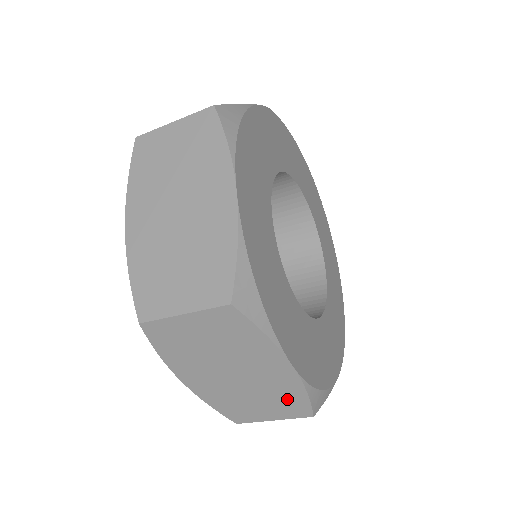
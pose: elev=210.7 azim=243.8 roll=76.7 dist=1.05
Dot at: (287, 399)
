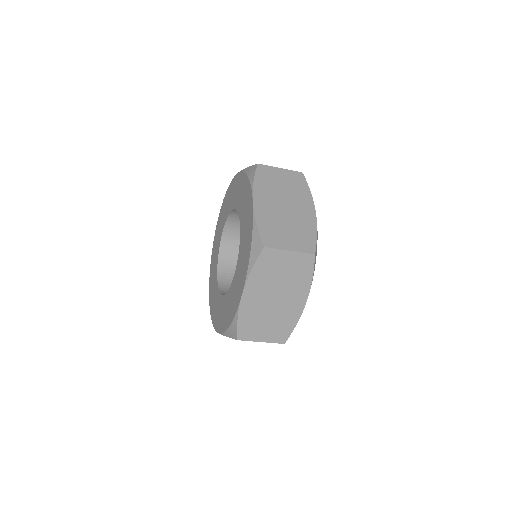
Dot at: (283, 326)
